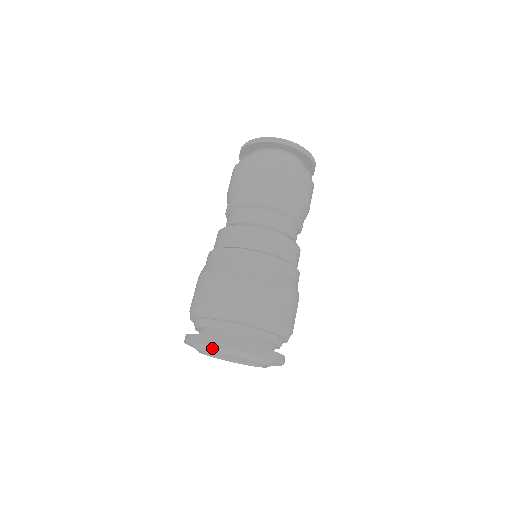
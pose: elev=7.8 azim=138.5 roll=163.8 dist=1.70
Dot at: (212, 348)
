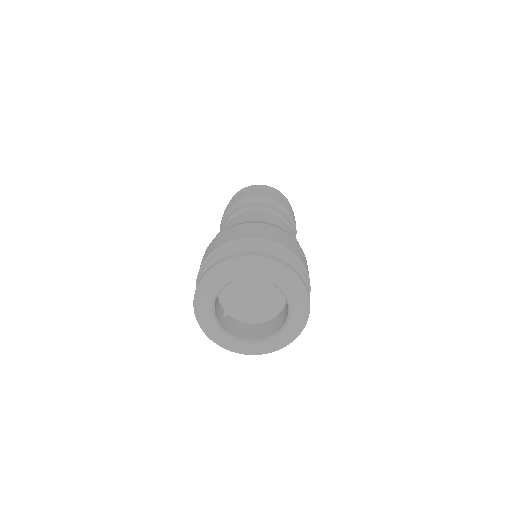
Dot at: (237, 270)
